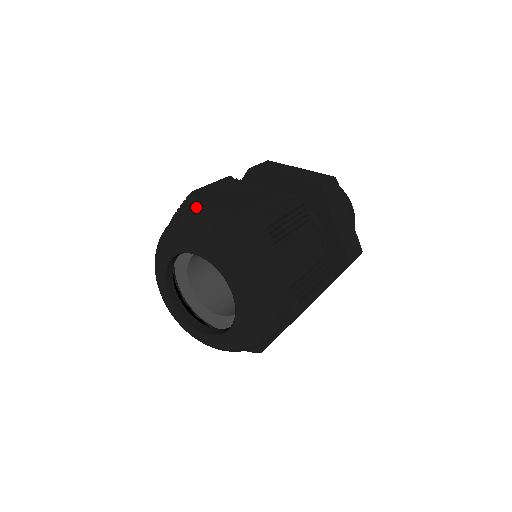
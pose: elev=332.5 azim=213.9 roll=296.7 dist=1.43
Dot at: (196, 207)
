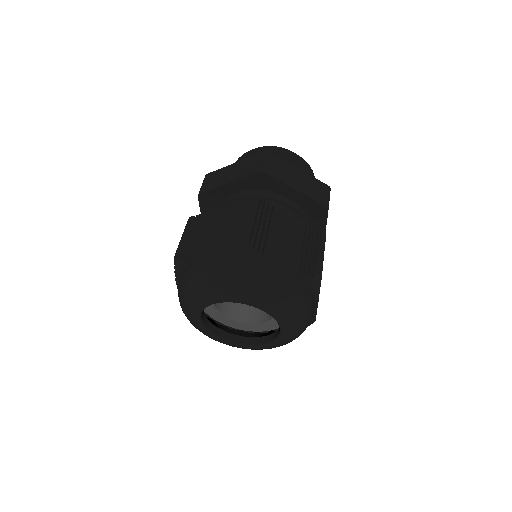
Dot at: (187, 267)
